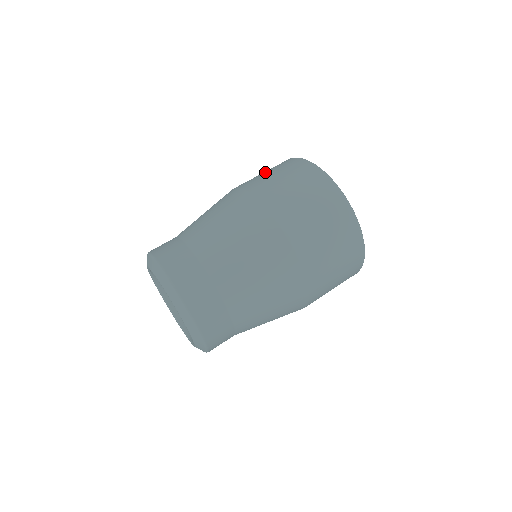
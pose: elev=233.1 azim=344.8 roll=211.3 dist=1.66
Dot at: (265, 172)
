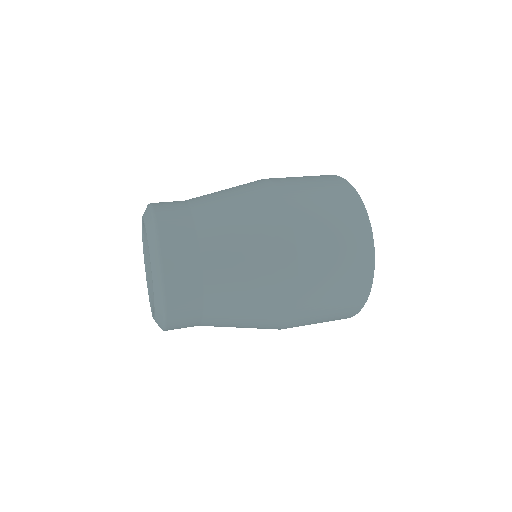
Dot at: occluded
